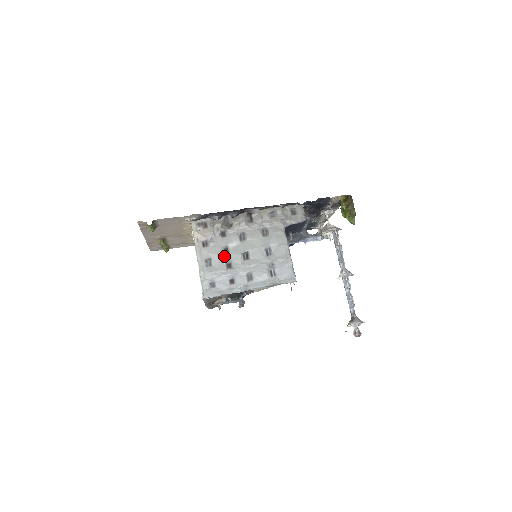
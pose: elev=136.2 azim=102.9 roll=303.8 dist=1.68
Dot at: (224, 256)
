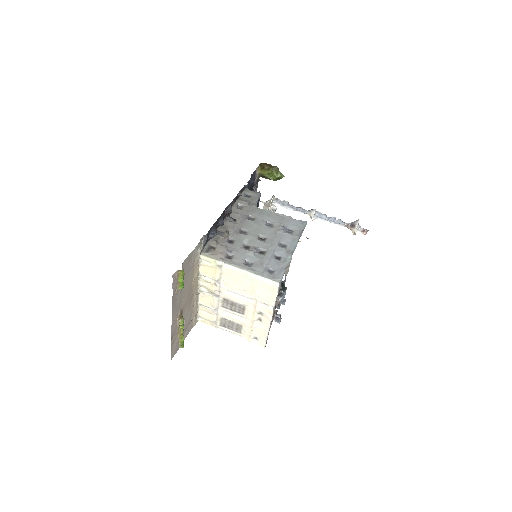
Dot at: (251, 250)
